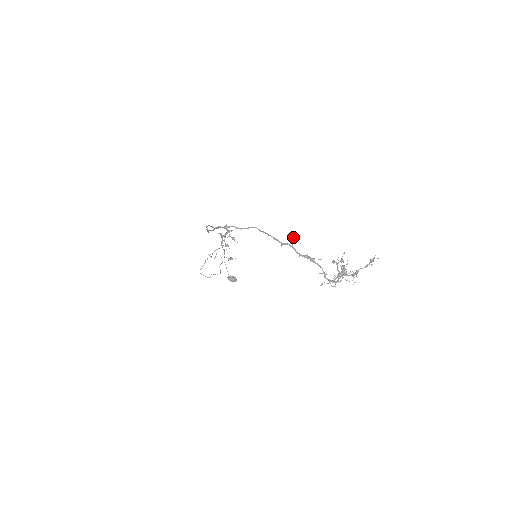
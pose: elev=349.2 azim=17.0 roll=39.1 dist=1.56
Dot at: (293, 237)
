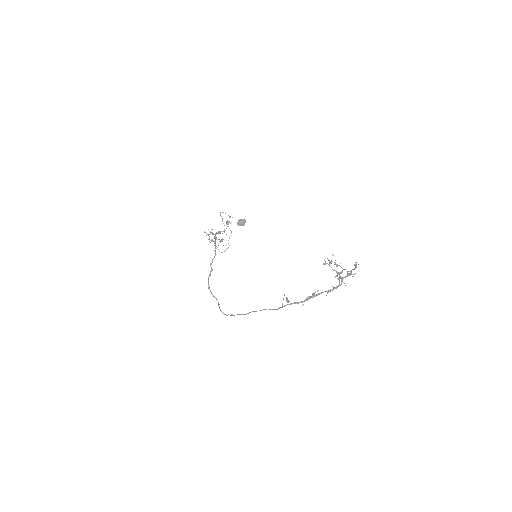
Dot at: (287, 302)
